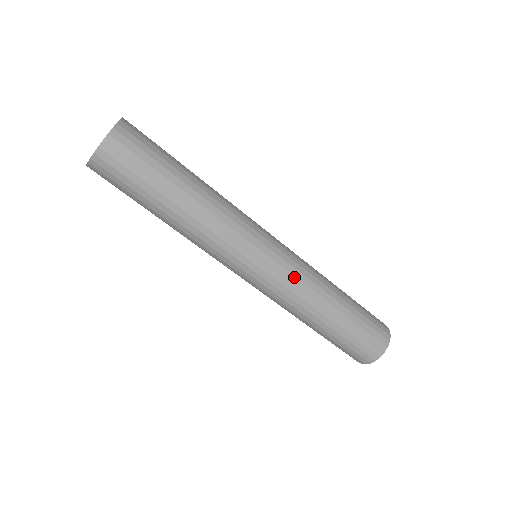
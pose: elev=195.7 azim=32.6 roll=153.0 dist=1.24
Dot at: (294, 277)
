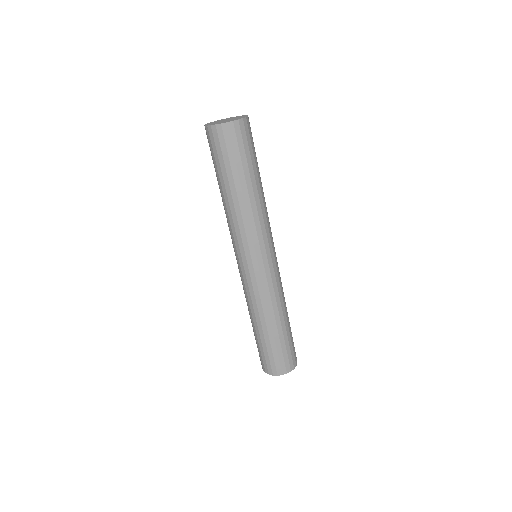
Dot at: (253, 289)
